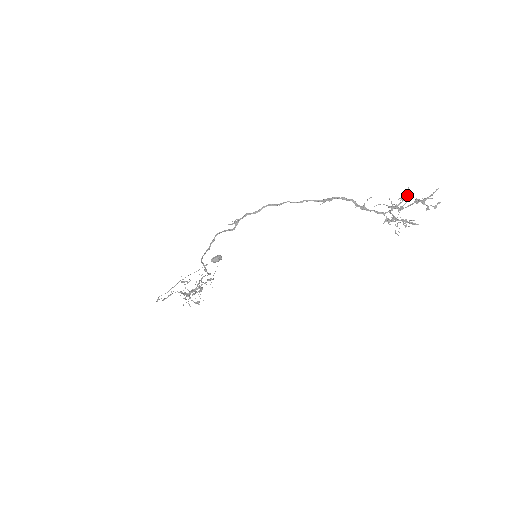
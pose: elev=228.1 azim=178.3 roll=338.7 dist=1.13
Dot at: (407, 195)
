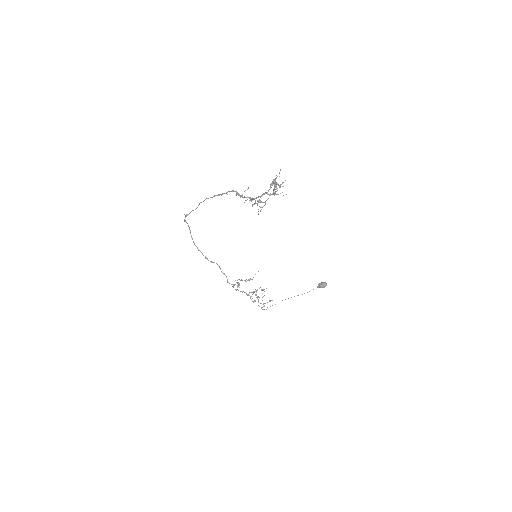
Dot at: occluded
